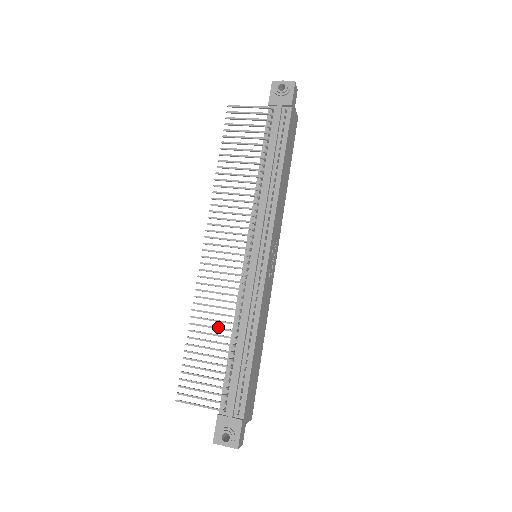
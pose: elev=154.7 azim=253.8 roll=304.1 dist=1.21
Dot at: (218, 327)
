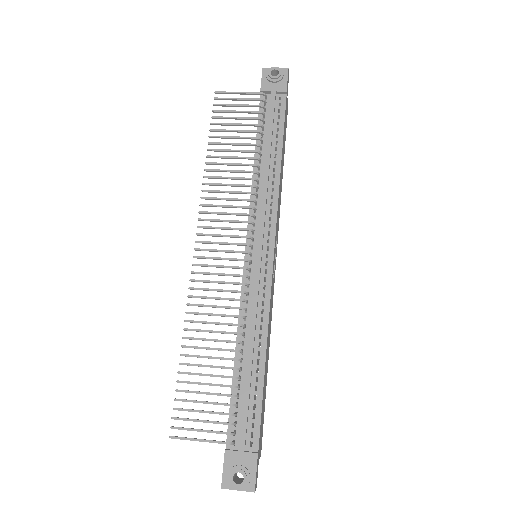
Dot at: occluded
